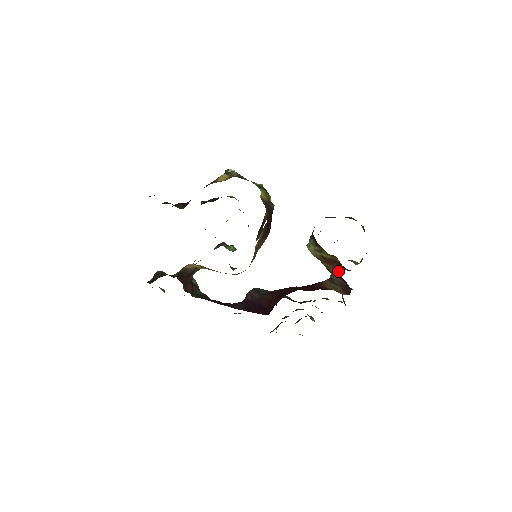
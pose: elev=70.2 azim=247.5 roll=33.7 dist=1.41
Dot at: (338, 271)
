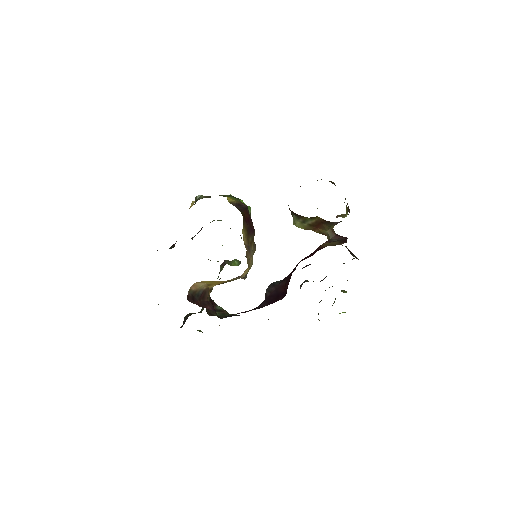
Dot at: (331, 230)
